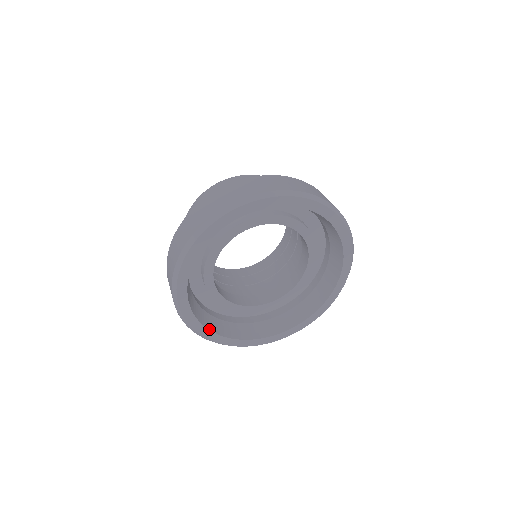
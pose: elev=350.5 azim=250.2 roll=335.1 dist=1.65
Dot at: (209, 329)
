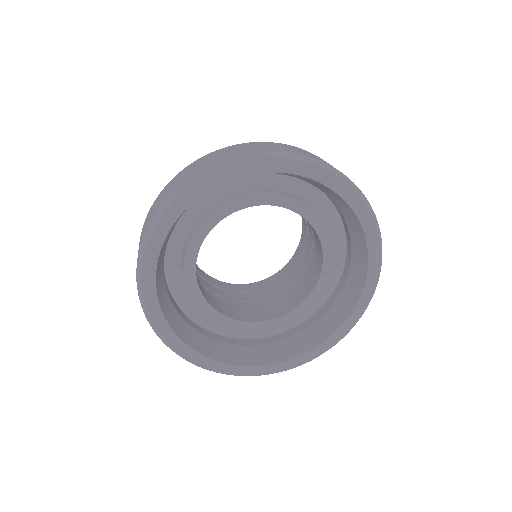
Dot at: (172, 328)
